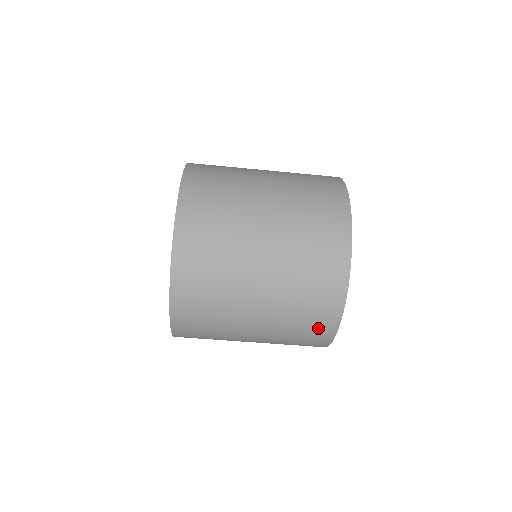
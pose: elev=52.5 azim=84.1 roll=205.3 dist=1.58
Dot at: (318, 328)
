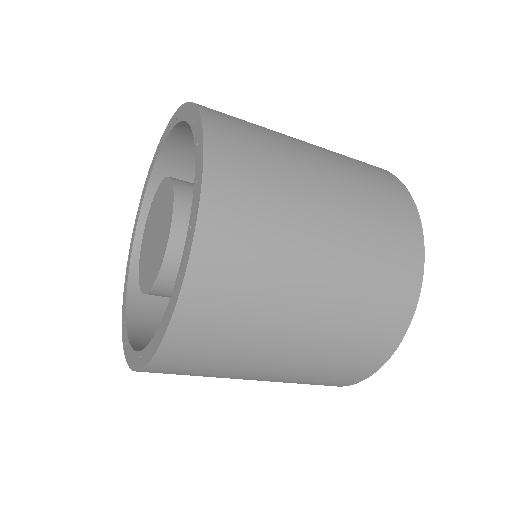
Dot at: occluded
